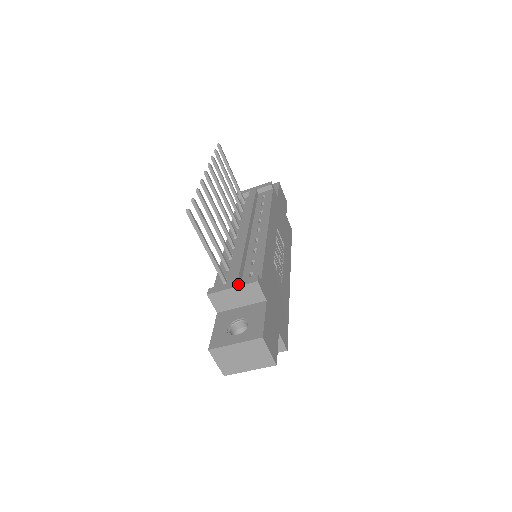
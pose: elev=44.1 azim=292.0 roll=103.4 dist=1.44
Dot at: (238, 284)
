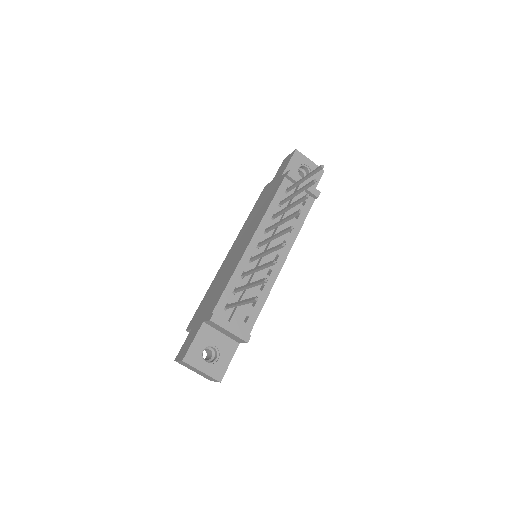
Dot at: (235, 332)
